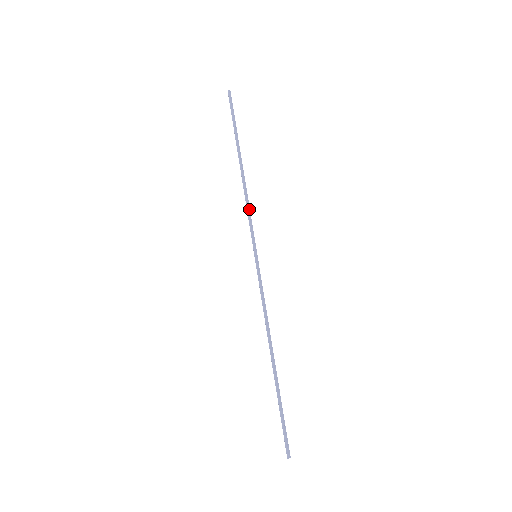
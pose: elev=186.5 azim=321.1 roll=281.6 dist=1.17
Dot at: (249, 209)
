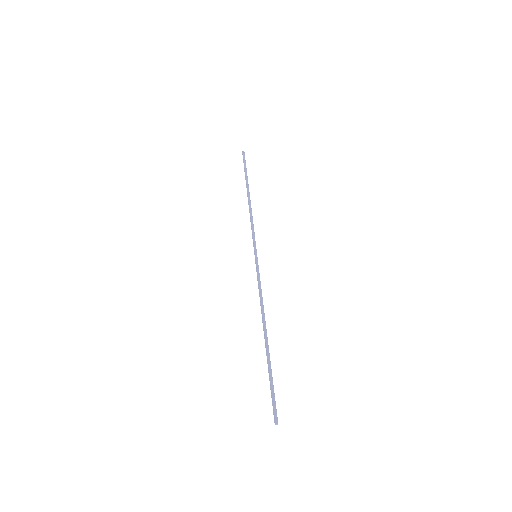
Dot at: (252, 223)
